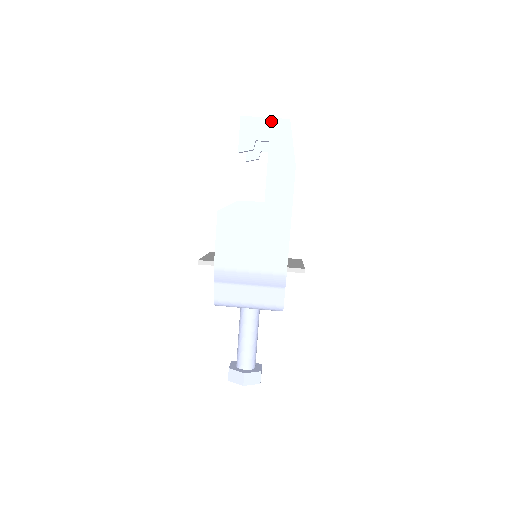
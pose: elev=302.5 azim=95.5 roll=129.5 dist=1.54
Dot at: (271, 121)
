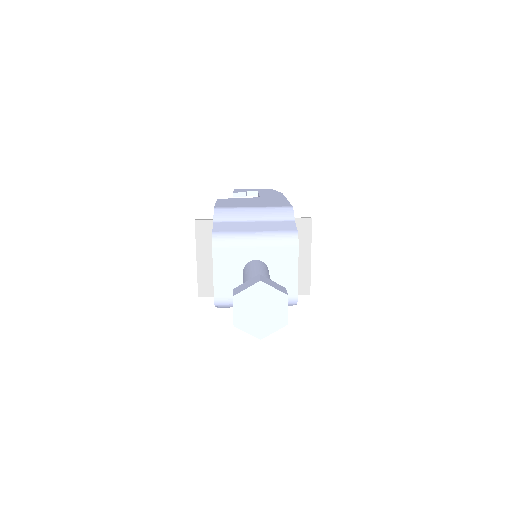
Dot at: (257, 189)
